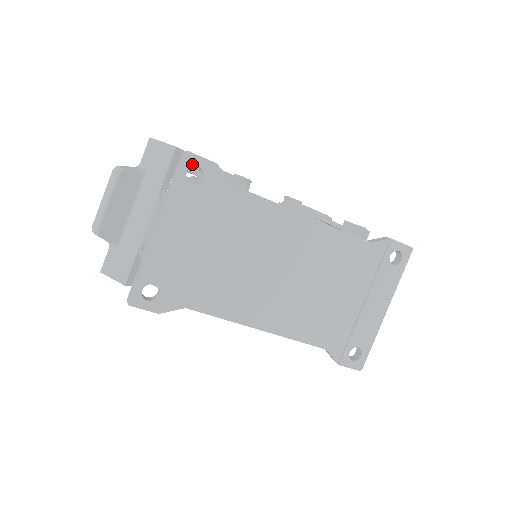
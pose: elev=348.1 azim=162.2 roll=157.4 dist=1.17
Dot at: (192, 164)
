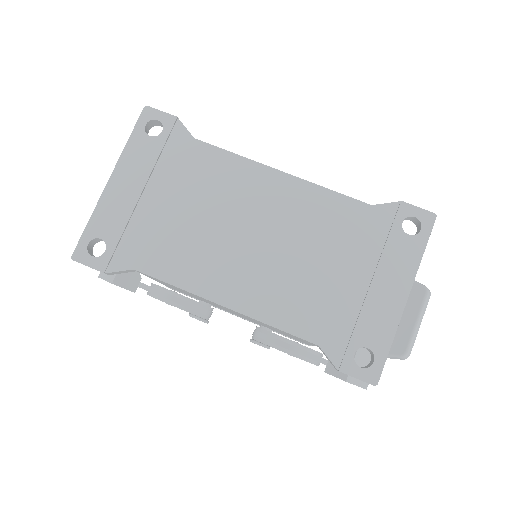
Dot at: (151, 118)
